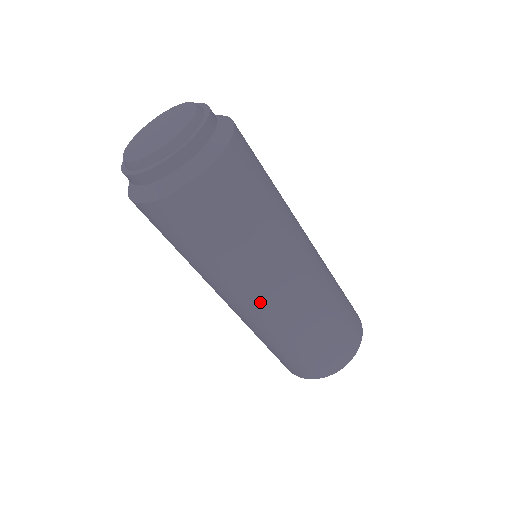
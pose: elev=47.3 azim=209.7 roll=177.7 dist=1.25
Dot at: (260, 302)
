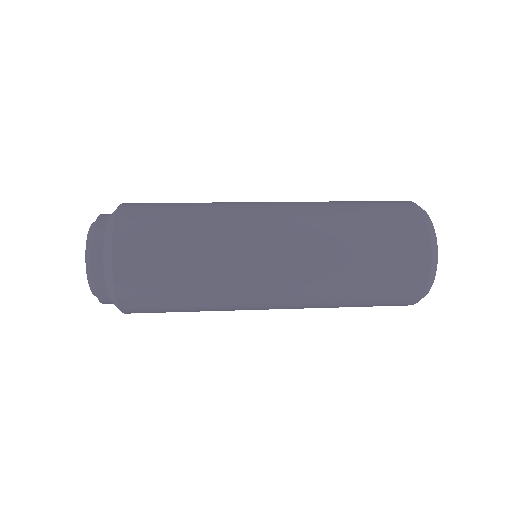
Dot at: occluded
